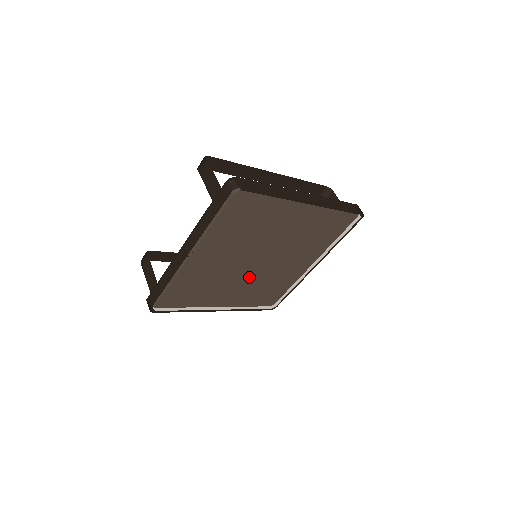
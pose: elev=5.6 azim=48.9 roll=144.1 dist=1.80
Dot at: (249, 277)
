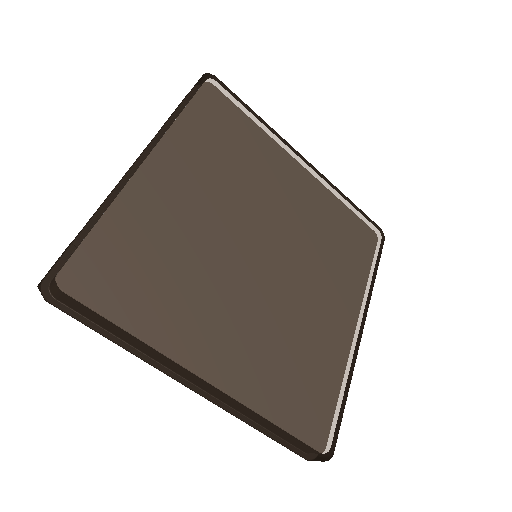
Dot at: (254, 288)
